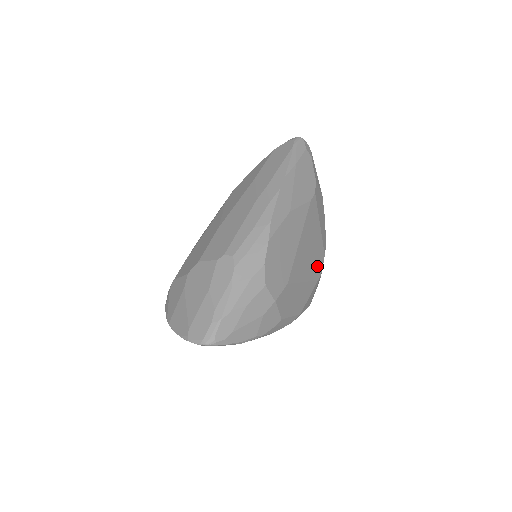
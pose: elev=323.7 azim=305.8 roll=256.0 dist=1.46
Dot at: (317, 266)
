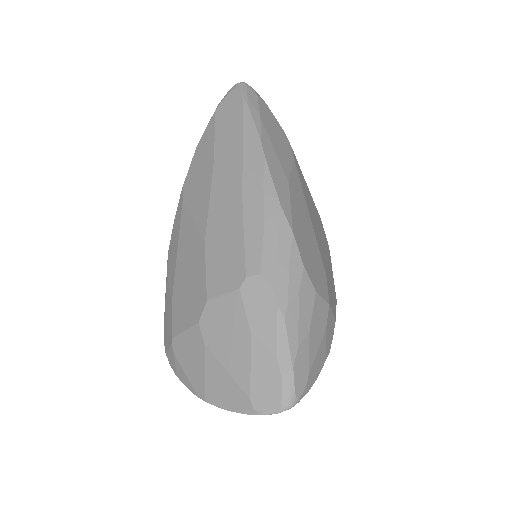
Dot at: (323, 235)
